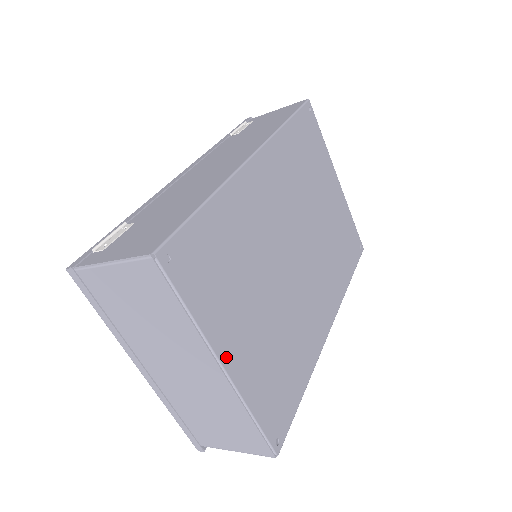
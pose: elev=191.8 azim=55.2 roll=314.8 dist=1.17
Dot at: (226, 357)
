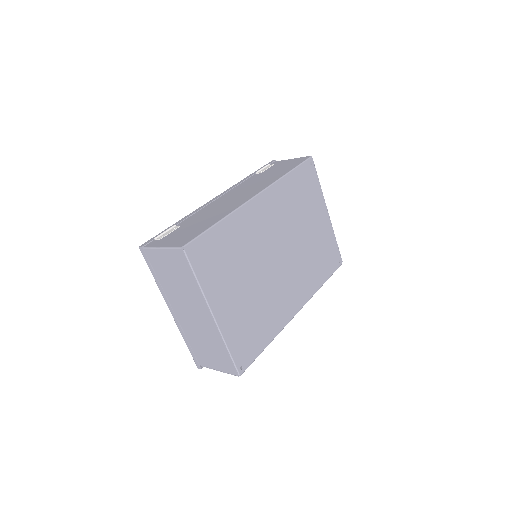
Dot at: (216, 310)
